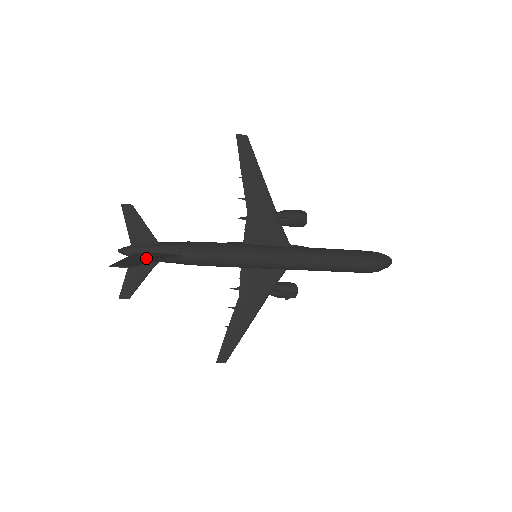
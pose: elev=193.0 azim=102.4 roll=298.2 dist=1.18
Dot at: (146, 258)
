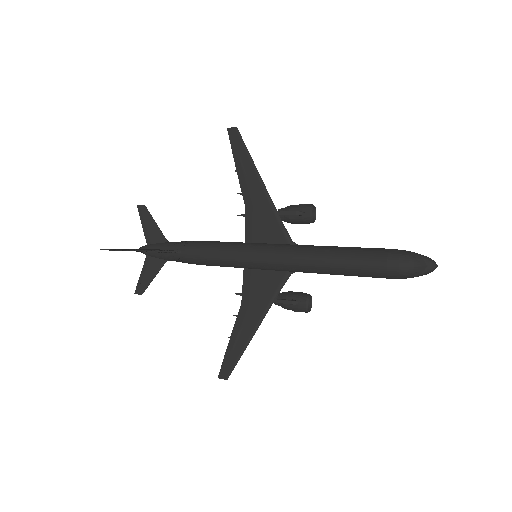
Dot at: (142, 249)
